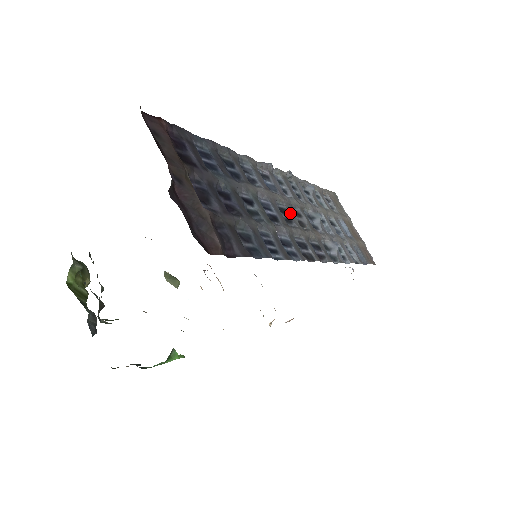
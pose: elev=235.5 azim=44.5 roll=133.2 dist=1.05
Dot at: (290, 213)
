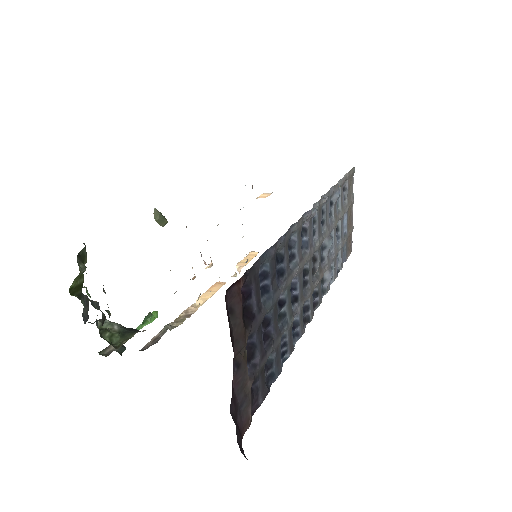
Dot at: (309, 270)
